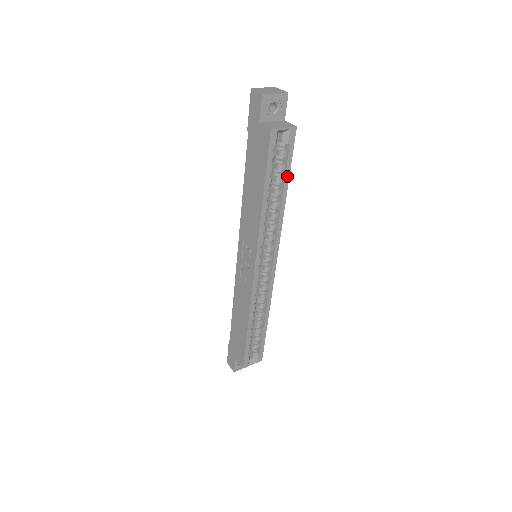
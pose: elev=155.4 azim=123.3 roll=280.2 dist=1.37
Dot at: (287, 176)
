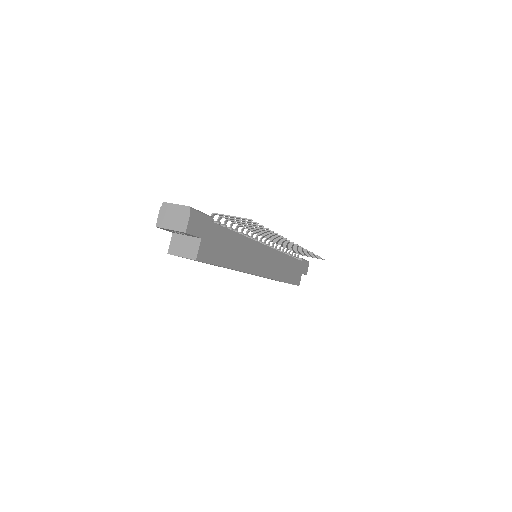
Dot at: occluded
